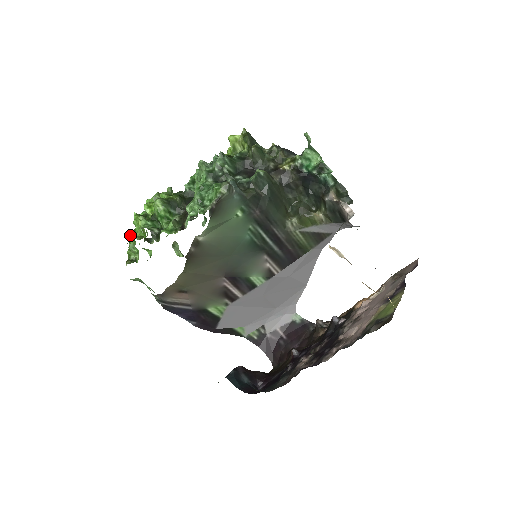
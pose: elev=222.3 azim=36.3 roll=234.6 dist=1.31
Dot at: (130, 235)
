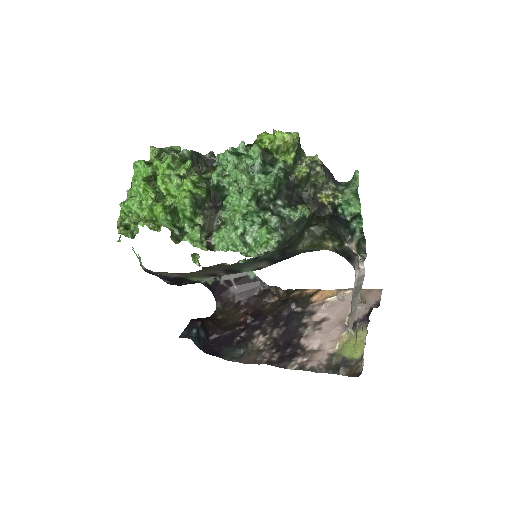
Dot at: (135, 209)
